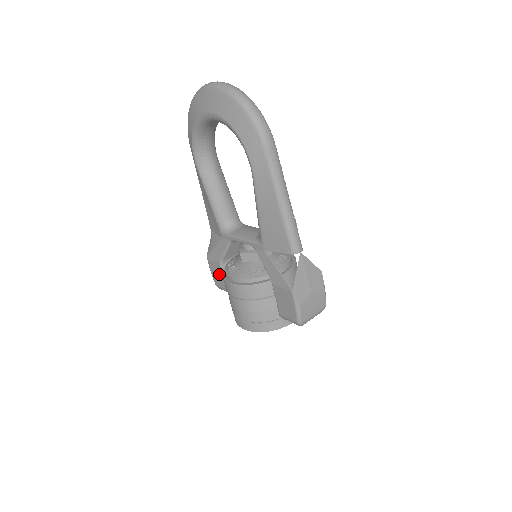
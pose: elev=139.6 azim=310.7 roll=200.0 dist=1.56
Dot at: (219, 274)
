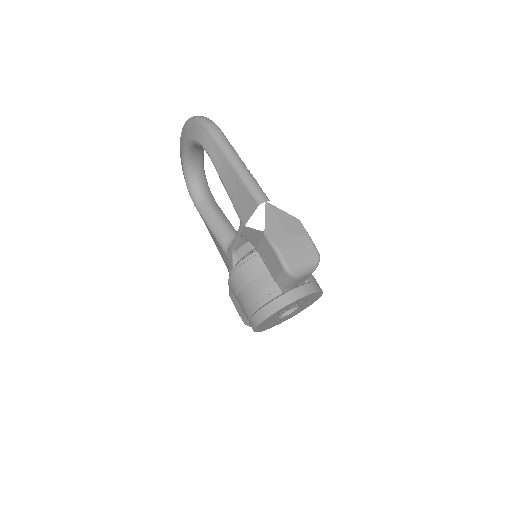
Dot at: occluded
